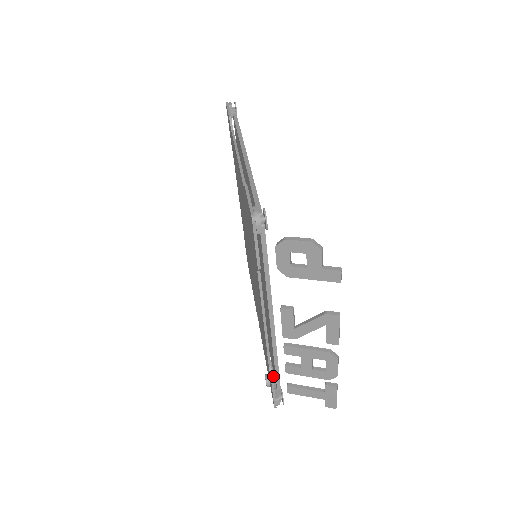
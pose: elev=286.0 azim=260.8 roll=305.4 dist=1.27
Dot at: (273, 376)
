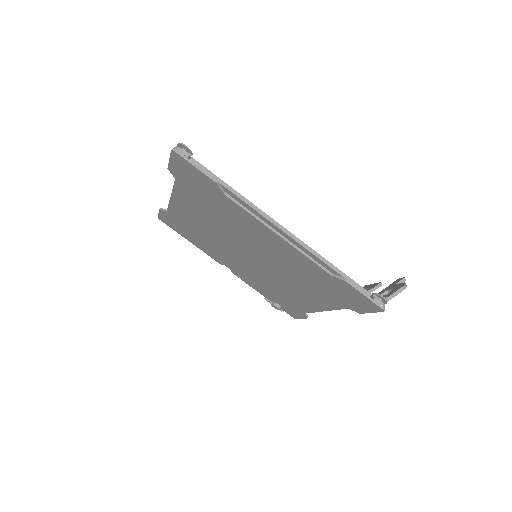
Dot at: occluded
